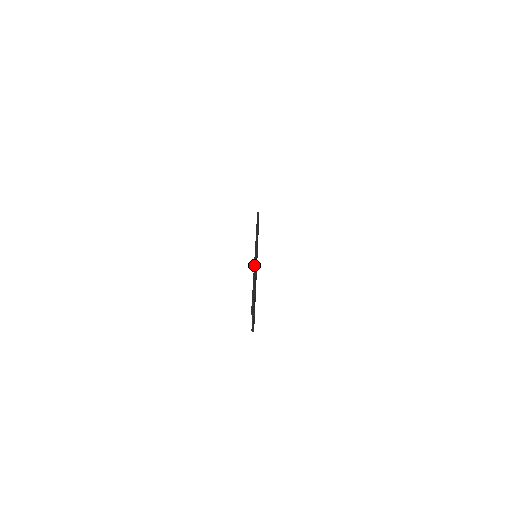
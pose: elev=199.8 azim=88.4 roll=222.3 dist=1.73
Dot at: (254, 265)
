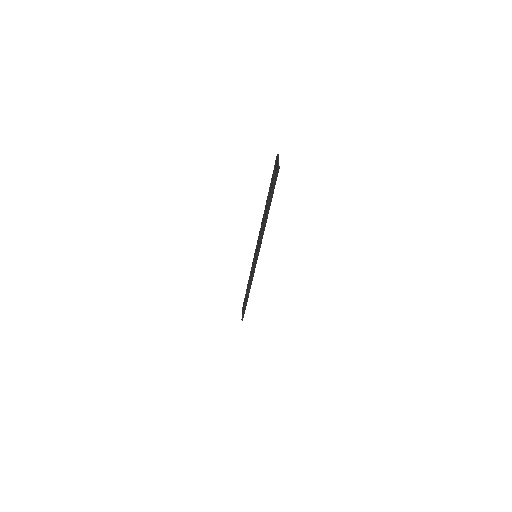
Dot at: (261, 224)
